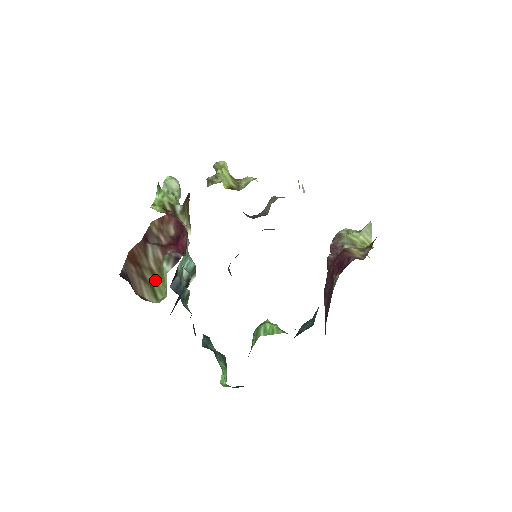
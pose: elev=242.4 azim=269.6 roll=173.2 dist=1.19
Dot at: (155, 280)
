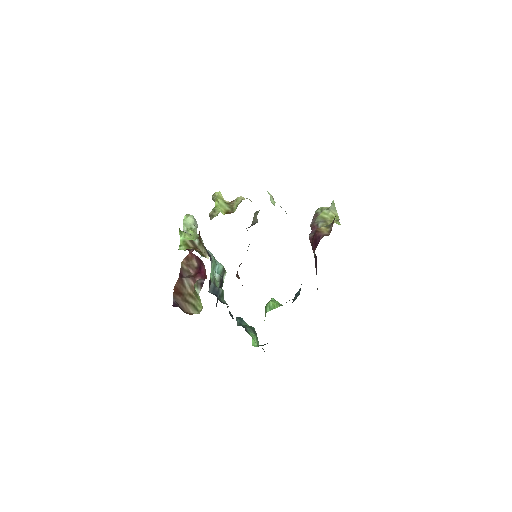
Dot at: (194, 300)
